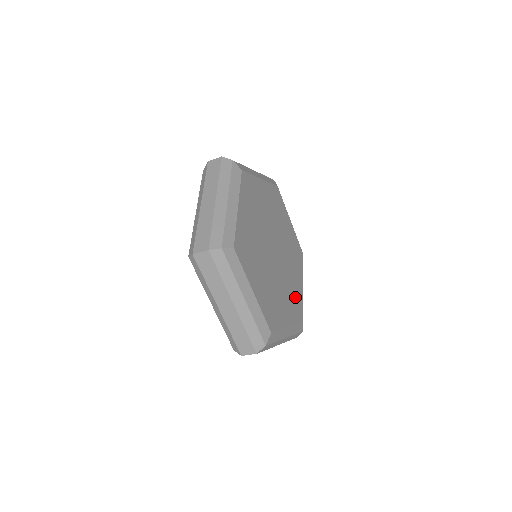
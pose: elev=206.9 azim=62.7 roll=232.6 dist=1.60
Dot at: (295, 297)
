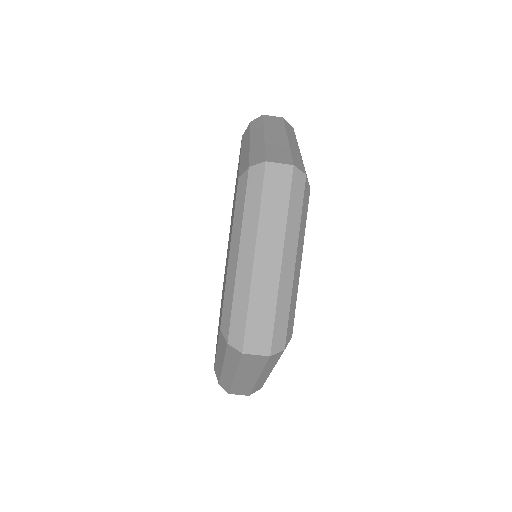
Dot at: occluded
